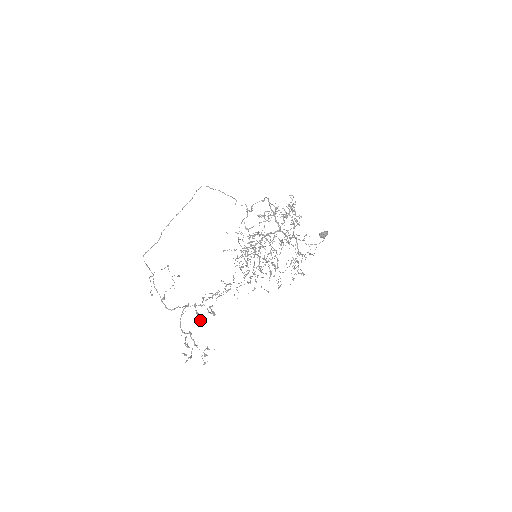
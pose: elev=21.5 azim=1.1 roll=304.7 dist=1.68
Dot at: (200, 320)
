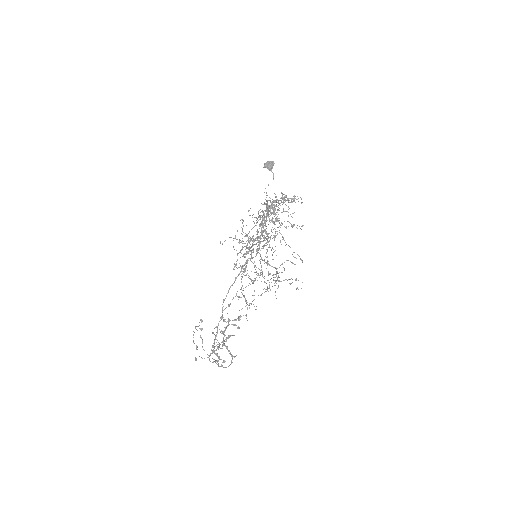
Dot at: occluded
